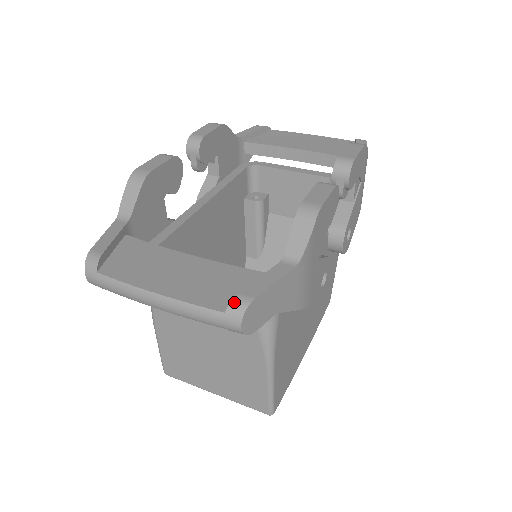
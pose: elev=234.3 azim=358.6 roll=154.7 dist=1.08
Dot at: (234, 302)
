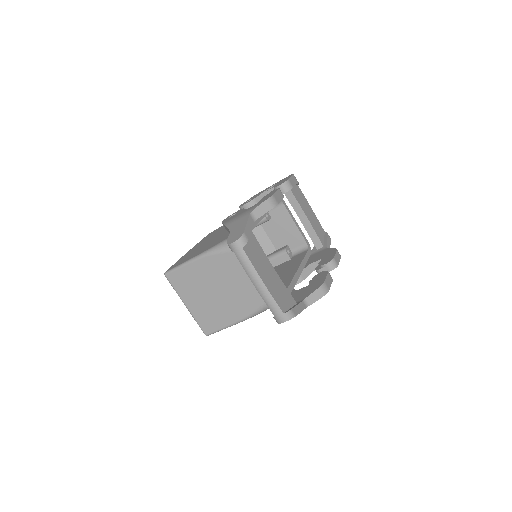
Dot at: (290, 312)
